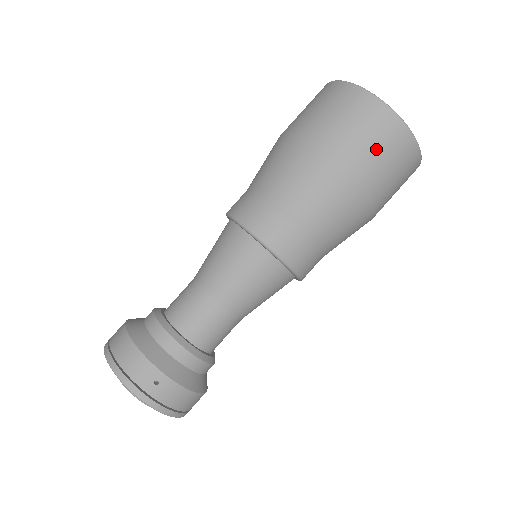
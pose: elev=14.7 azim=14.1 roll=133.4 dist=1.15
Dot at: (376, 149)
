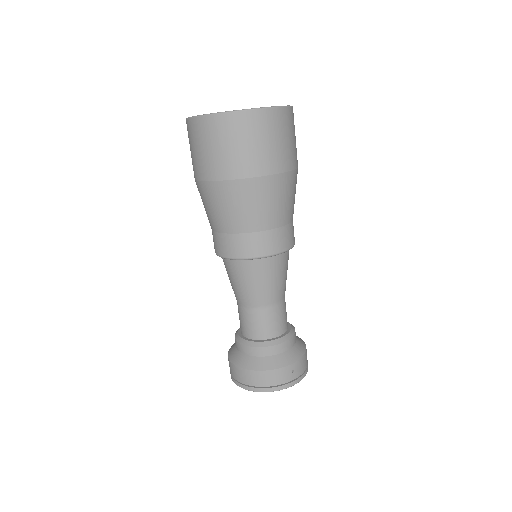
Dot at: (279, 141)
